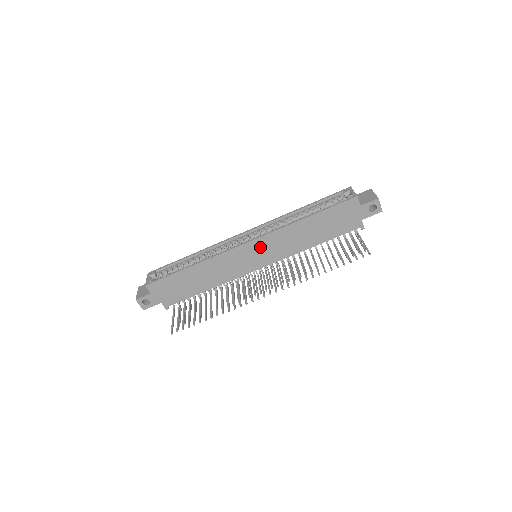
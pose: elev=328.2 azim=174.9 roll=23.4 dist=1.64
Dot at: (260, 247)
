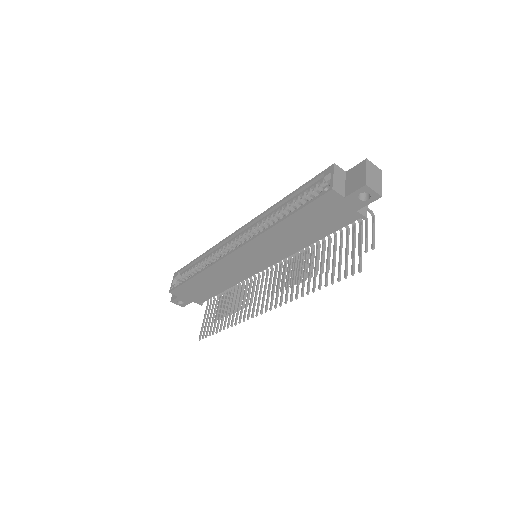
Dot at: (249, 254)
